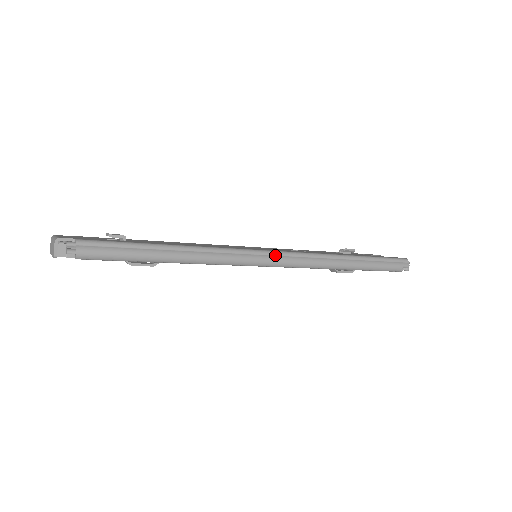
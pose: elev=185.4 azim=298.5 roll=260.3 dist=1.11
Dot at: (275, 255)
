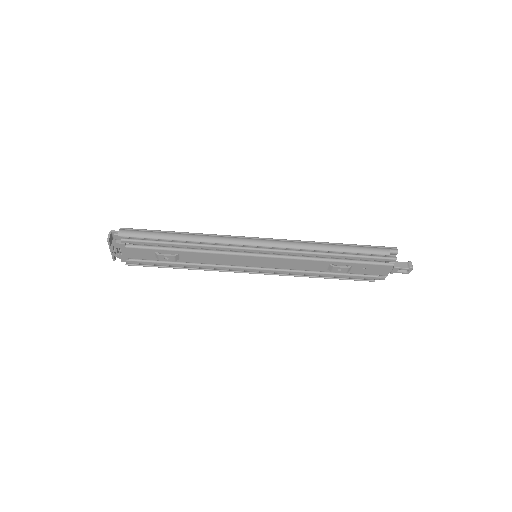
Dot at: (261, 239)
